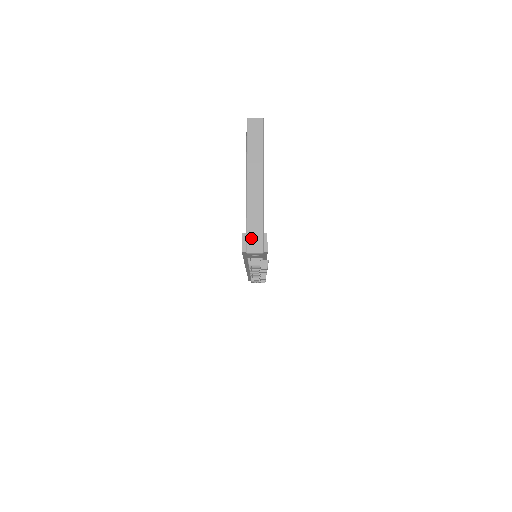
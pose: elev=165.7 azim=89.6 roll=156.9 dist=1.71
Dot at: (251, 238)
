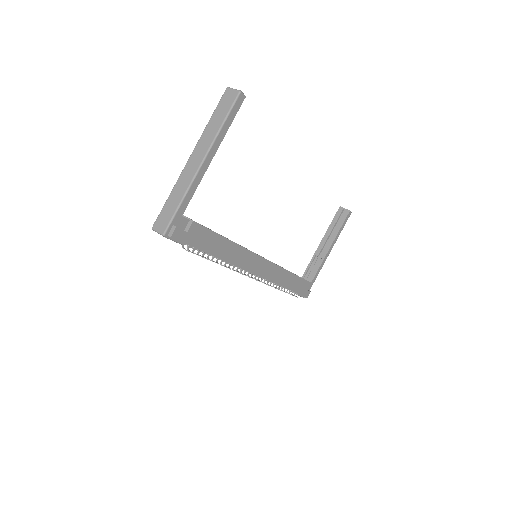
Dot at: (162, 216)
